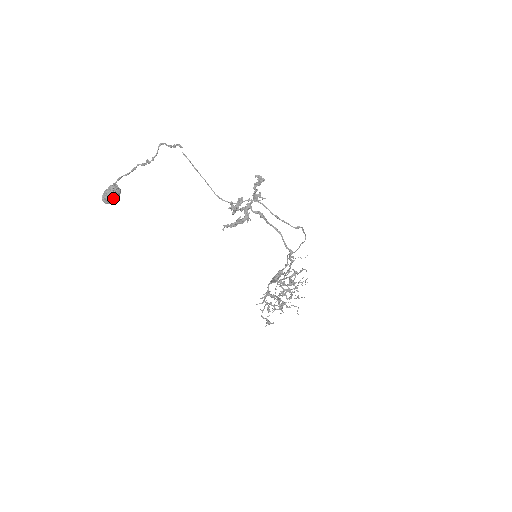
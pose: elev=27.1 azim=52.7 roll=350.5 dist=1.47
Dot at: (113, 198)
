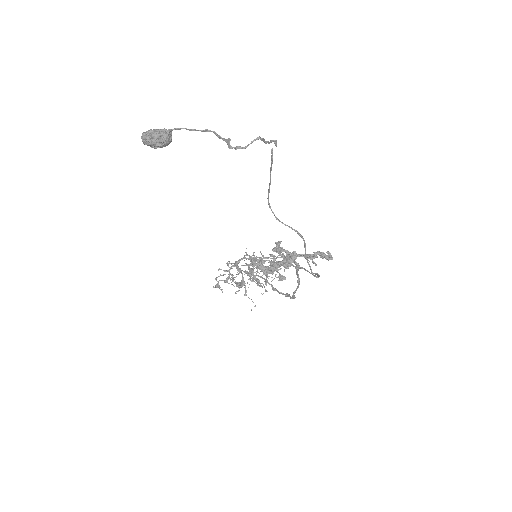
Dot at: (157, 147)
